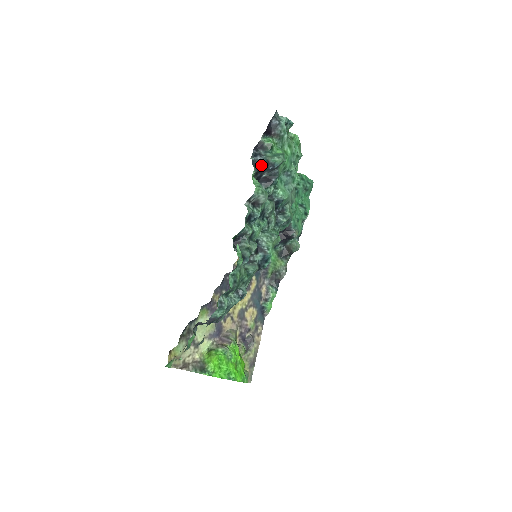
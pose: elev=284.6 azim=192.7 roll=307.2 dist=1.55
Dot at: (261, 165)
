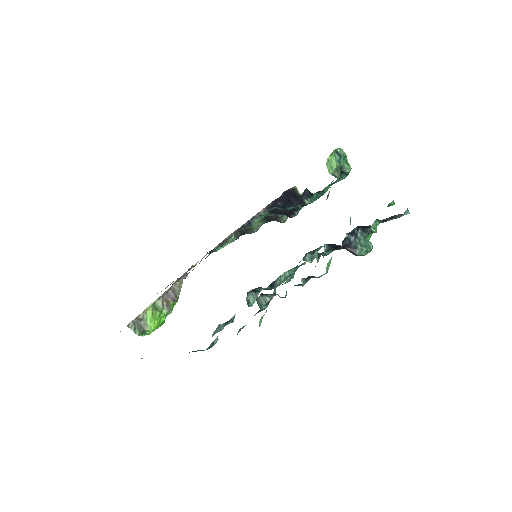
Dot at: (347, 246)
